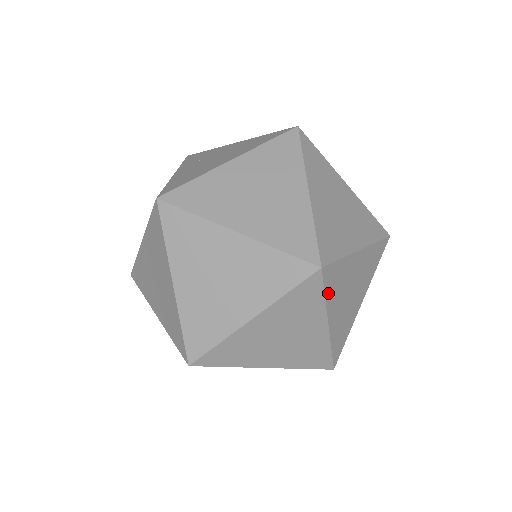
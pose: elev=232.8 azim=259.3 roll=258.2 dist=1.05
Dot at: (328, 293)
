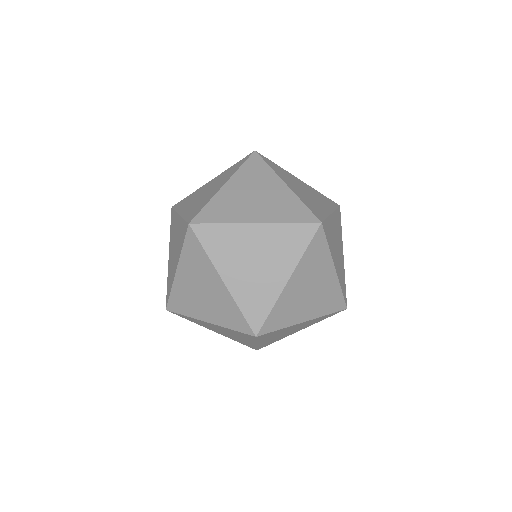
Dot at: (308, 252)
